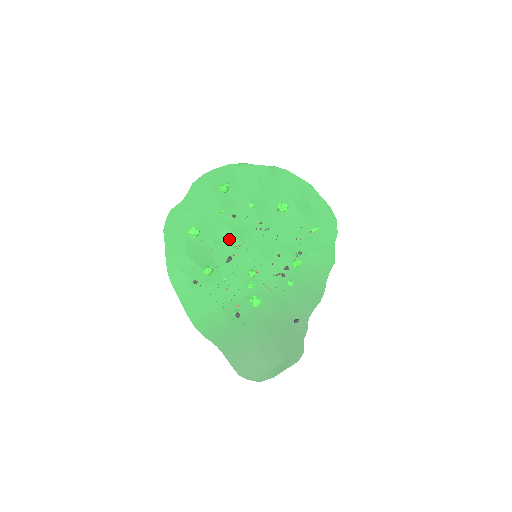
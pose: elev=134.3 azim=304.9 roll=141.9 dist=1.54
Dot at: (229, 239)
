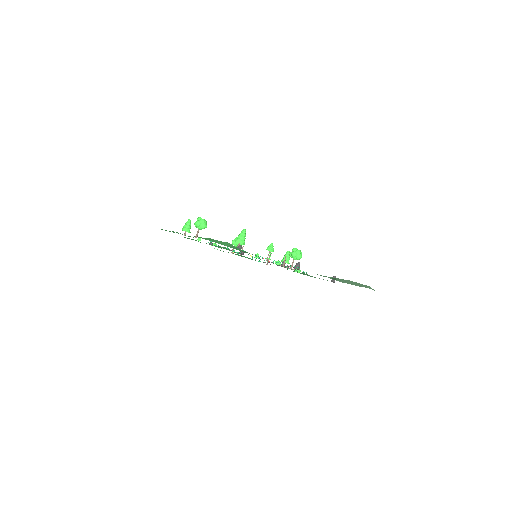
Dot at: (225, 248)
